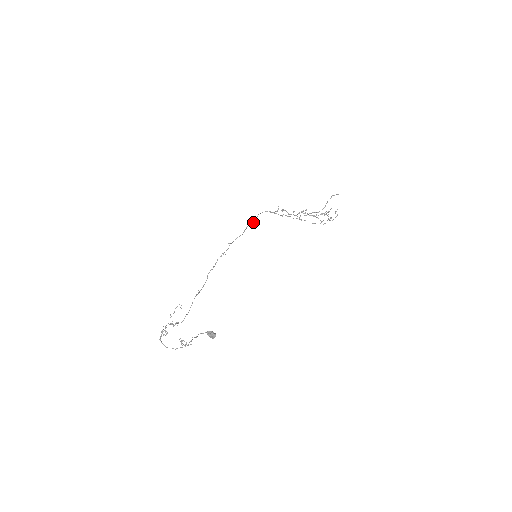
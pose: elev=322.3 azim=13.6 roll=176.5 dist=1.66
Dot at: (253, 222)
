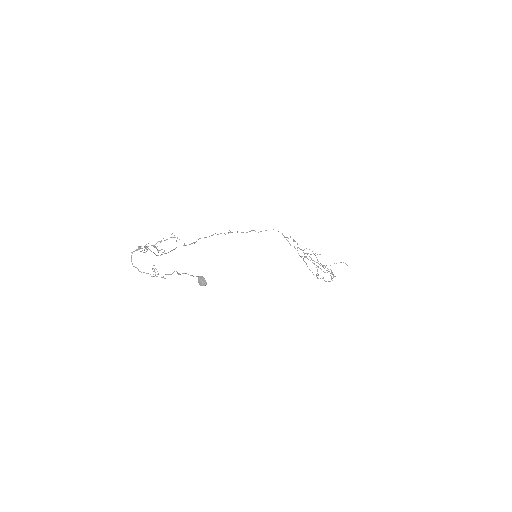
Dot at: (260, 231)
